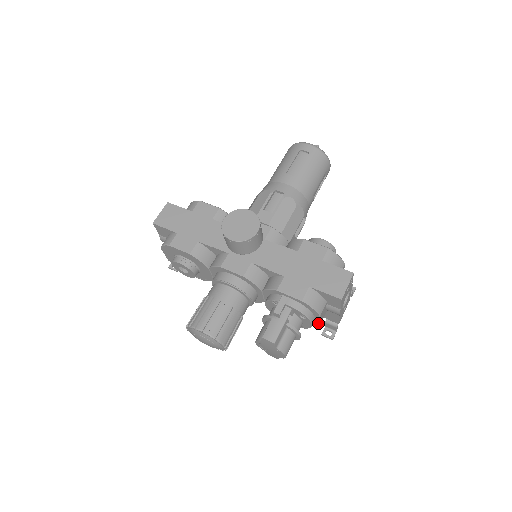
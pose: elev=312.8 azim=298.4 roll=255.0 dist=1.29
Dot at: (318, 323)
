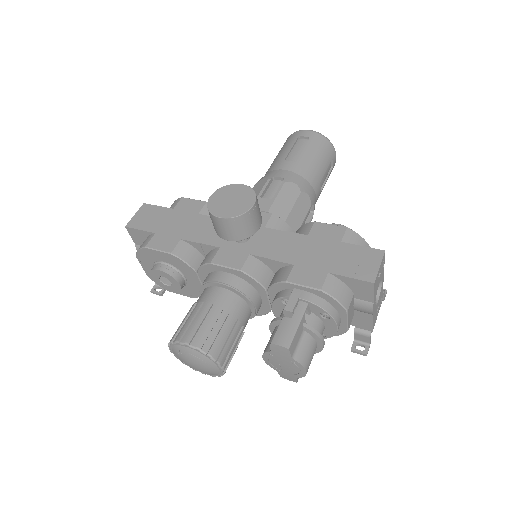
Dot at: (345, 327)
